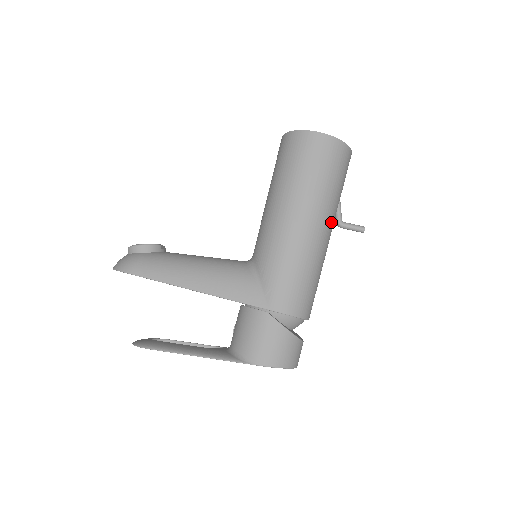
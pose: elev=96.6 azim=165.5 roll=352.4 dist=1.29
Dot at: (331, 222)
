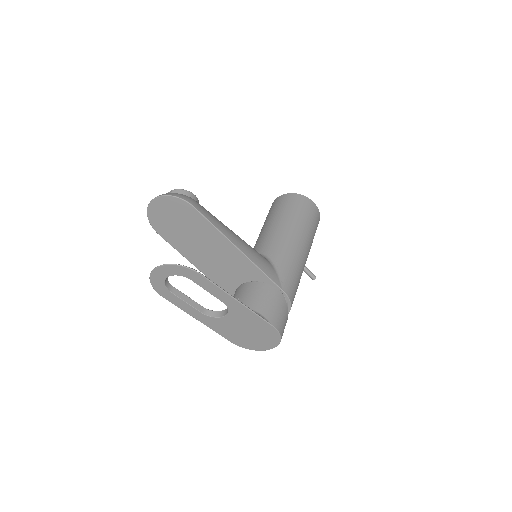
Dot at: occluded
